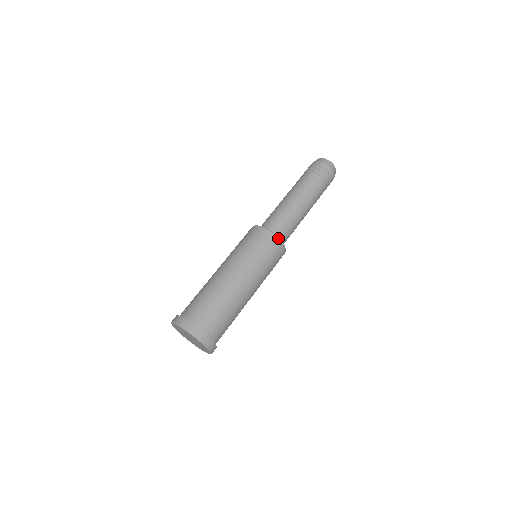
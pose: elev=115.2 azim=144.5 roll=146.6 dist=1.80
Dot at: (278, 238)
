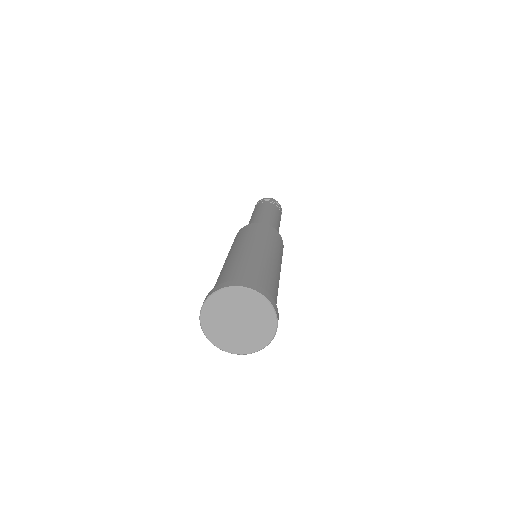
Dot at: (257, 223)
